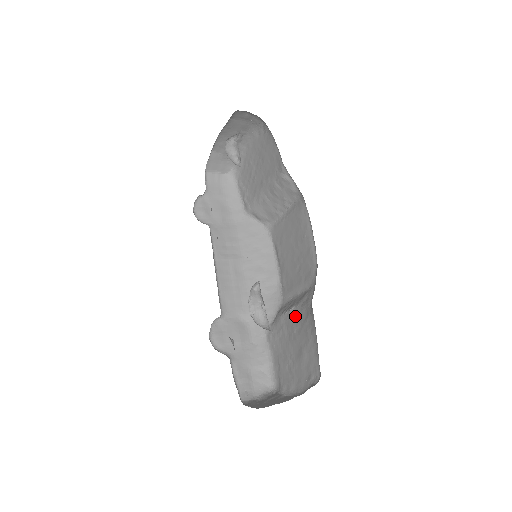
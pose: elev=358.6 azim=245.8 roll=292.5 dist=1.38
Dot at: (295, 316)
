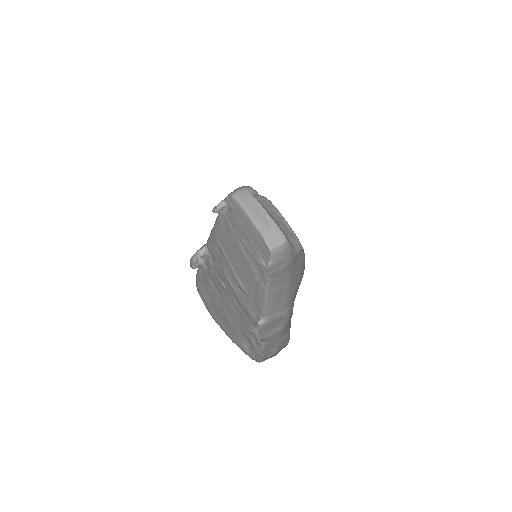
Dot at: occluded
